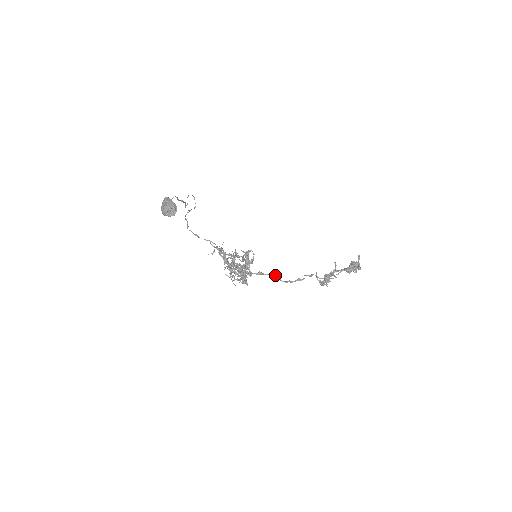
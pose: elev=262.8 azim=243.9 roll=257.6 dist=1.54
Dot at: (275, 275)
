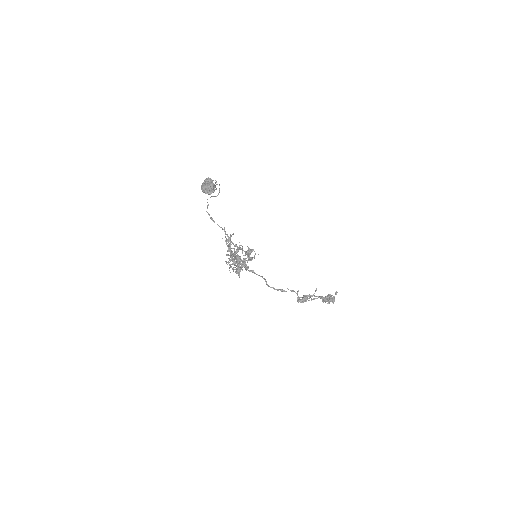
Dot at: (264, 278)
